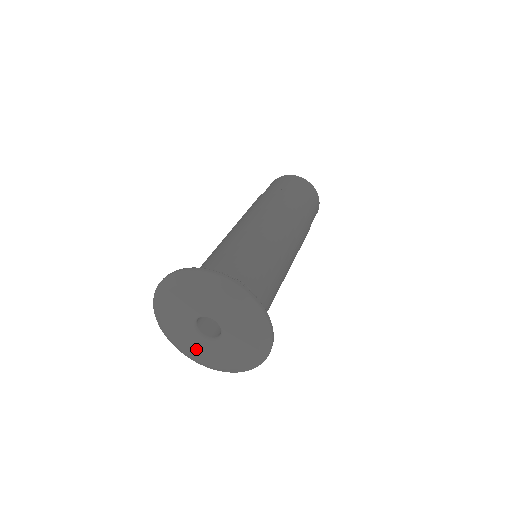
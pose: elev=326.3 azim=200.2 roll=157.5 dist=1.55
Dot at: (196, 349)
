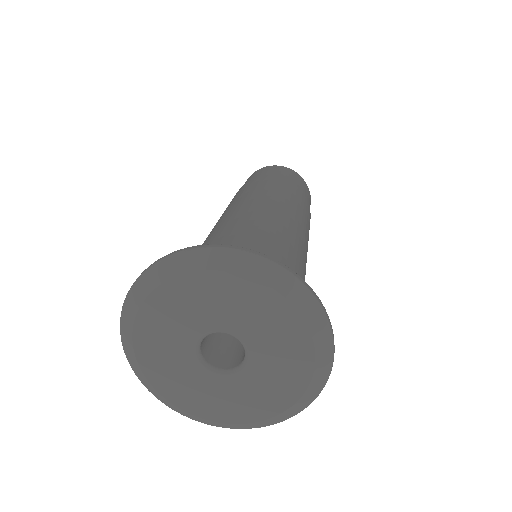
Dot at: (236, 403)
